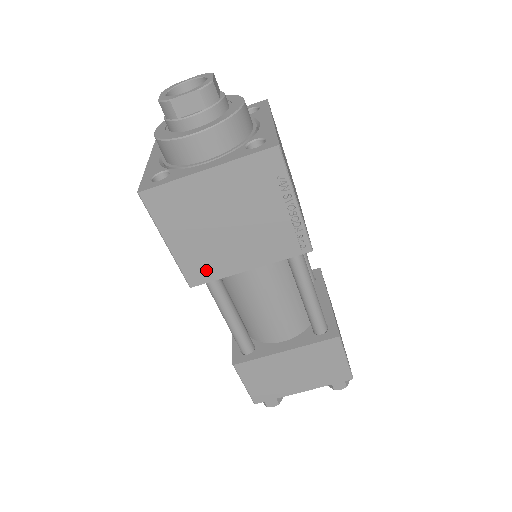
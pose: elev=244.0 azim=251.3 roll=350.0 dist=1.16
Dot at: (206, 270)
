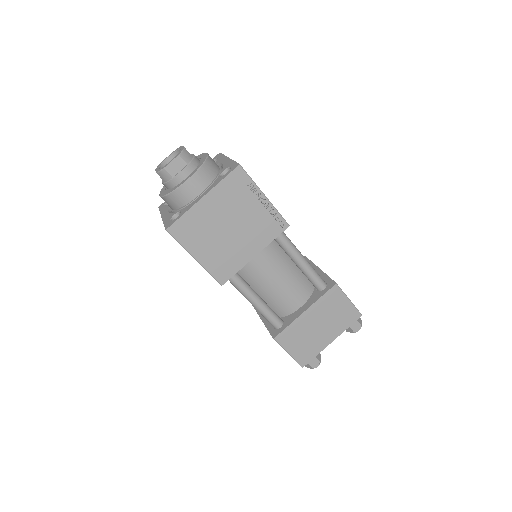
Dot at: (227, 268)
